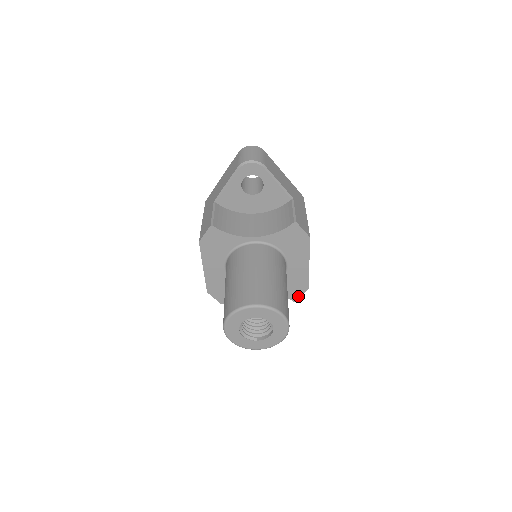
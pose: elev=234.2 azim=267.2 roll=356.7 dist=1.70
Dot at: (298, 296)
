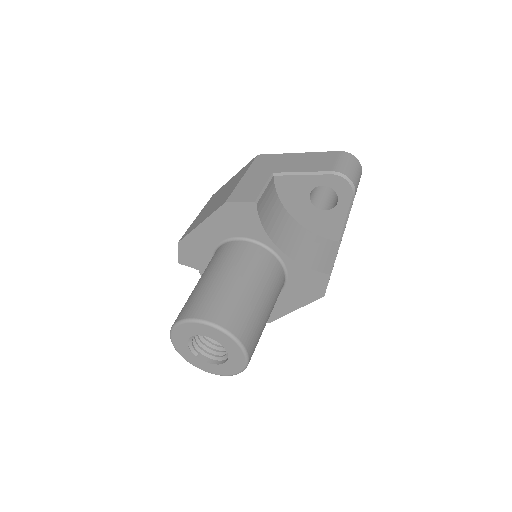
Dot at: occluded
